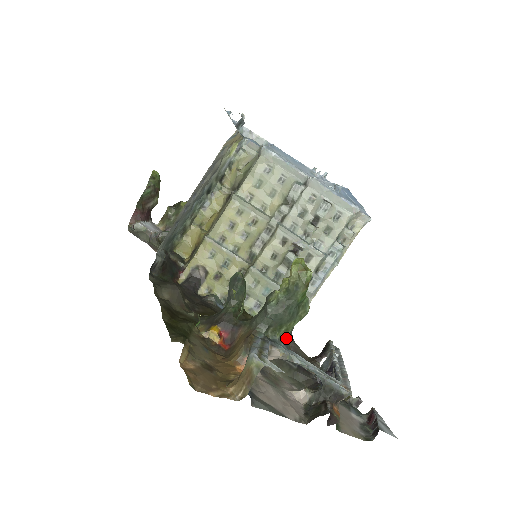
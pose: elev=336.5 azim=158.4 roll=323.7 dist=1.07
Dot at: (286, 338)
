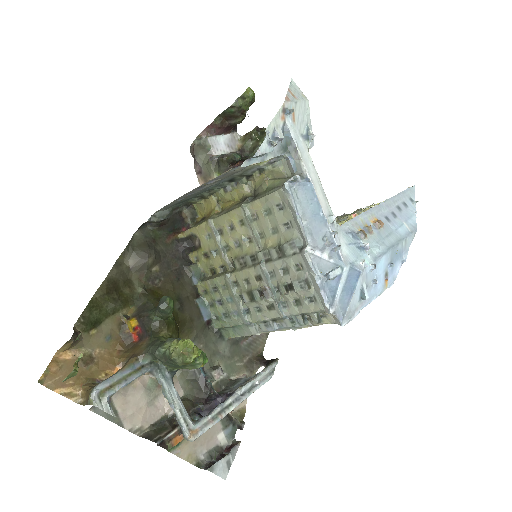
Dot at: (174, 370)
